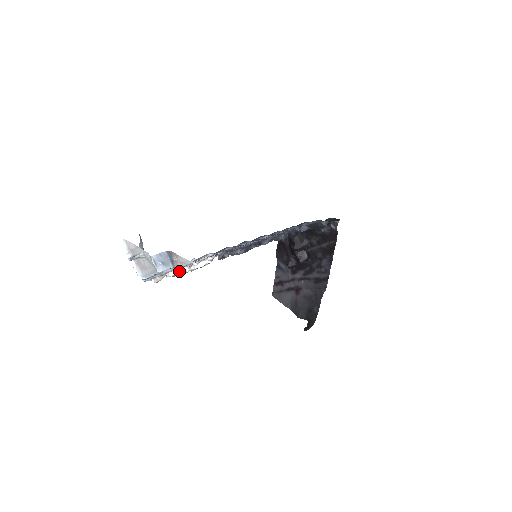
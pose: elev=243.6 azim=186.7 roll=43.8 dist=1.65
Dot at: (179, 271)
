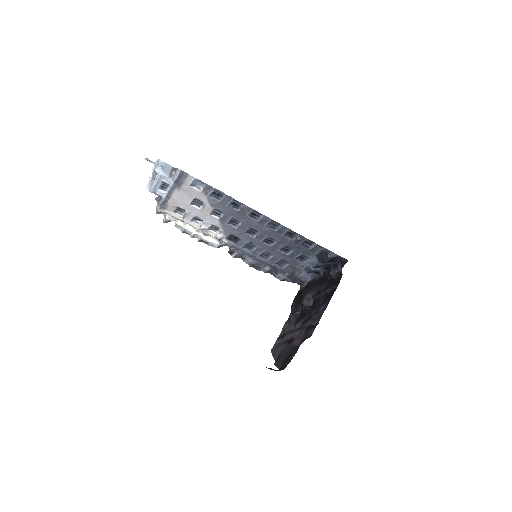
Dot at: (187, 226)
